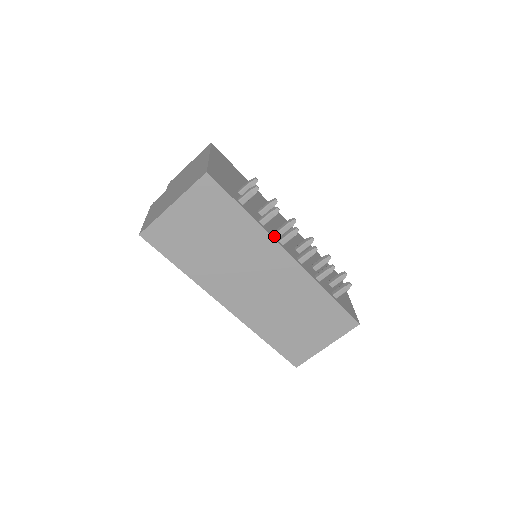
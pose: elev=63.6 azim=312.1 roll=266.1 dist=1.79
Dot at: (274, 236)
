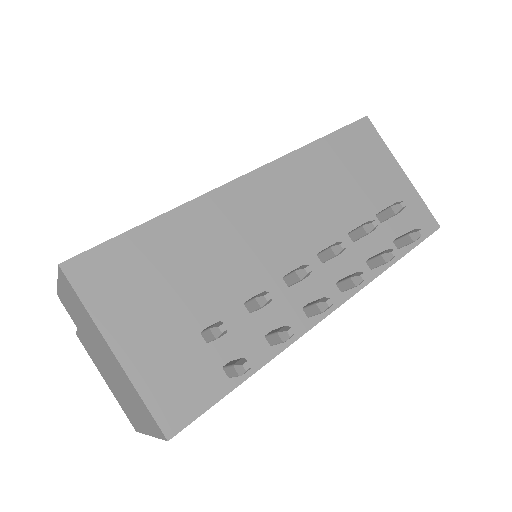
Dot at: (298, 323)
